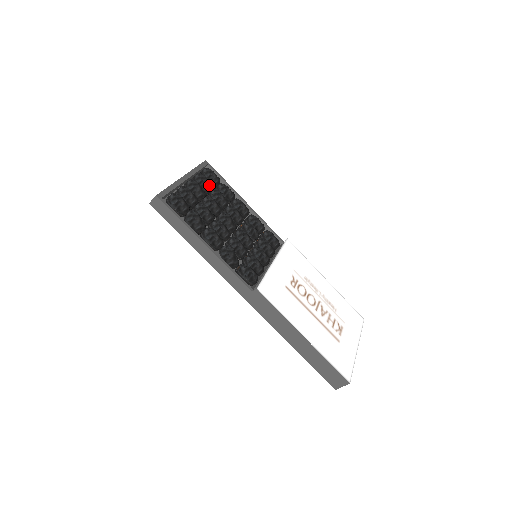
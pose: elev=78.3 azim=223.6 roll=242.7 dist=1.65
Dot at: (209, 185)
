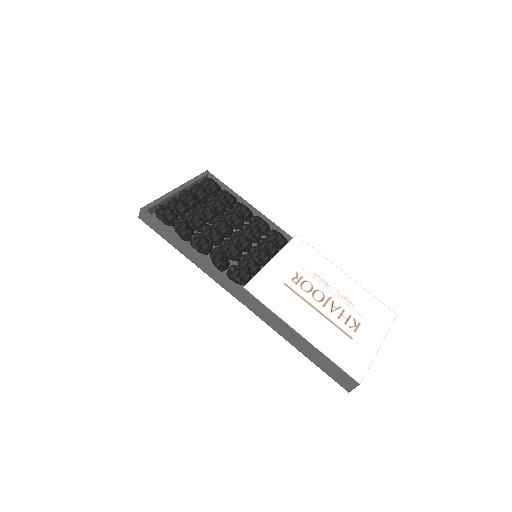
Dot at: (204, 193)
